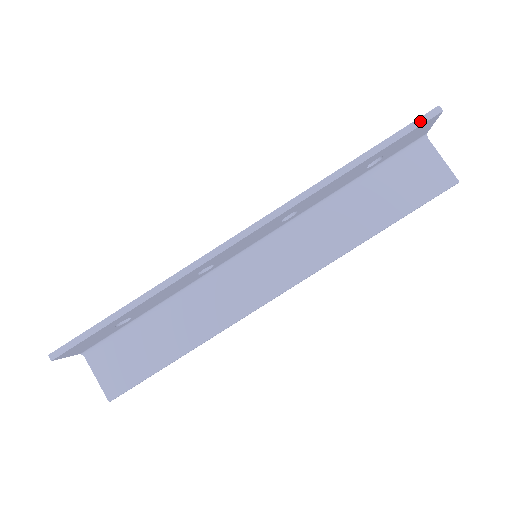
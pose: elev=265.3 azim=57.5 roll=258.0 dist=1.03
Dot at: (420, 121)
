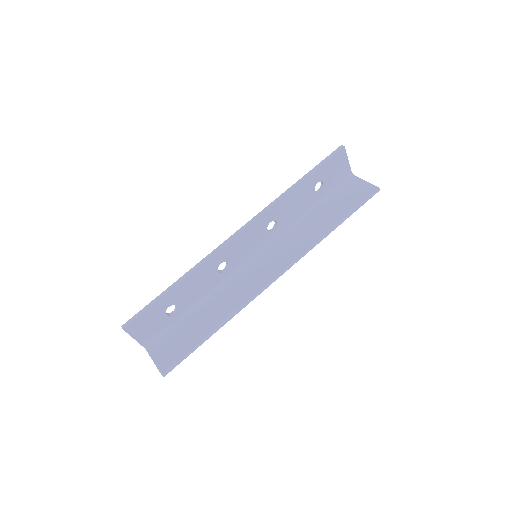
Dot at: (333, 154)
